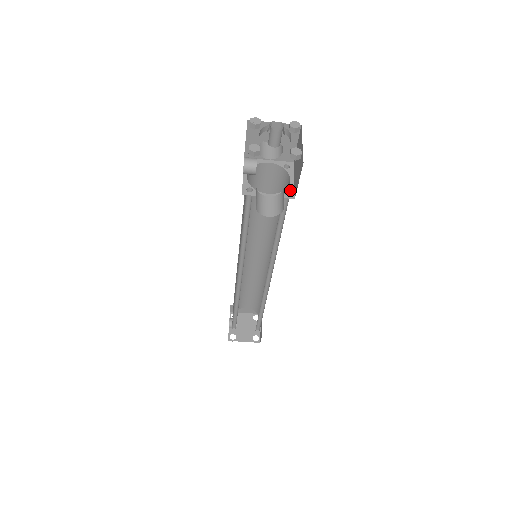
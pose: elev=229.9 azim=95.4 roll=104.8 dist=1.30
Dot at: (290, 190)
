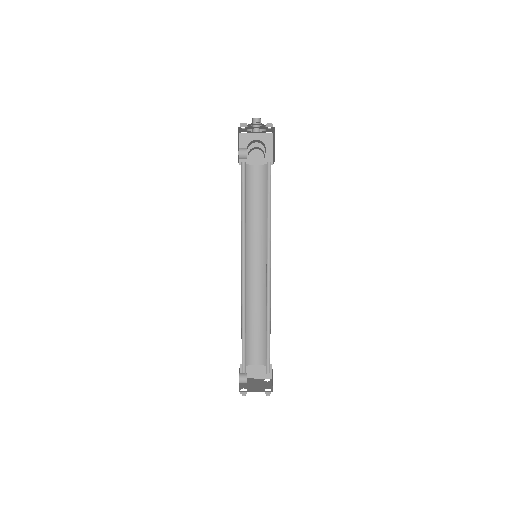
Dot at: occluded
